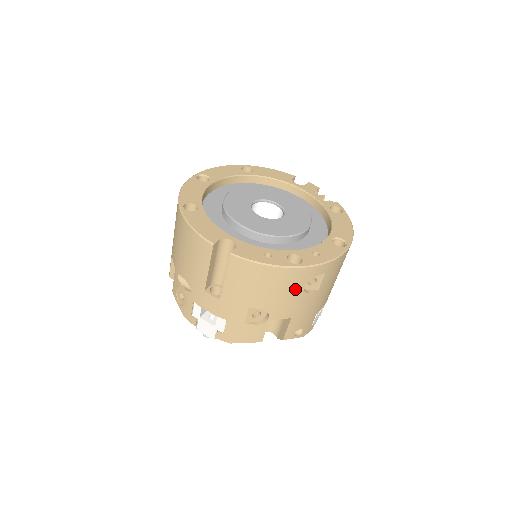
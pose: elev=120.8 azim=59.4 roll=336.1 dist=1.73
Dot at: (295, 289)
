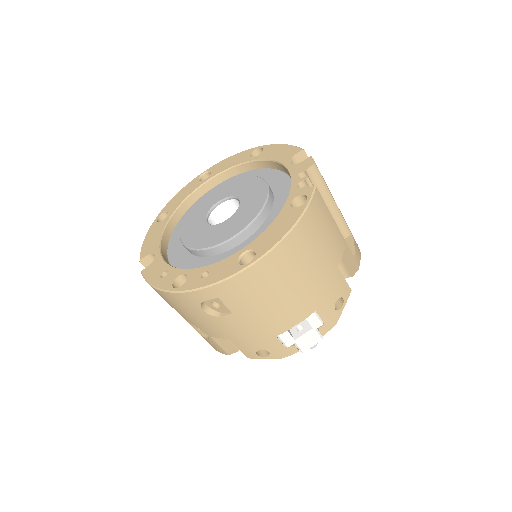
Dot at: (196, 312)
